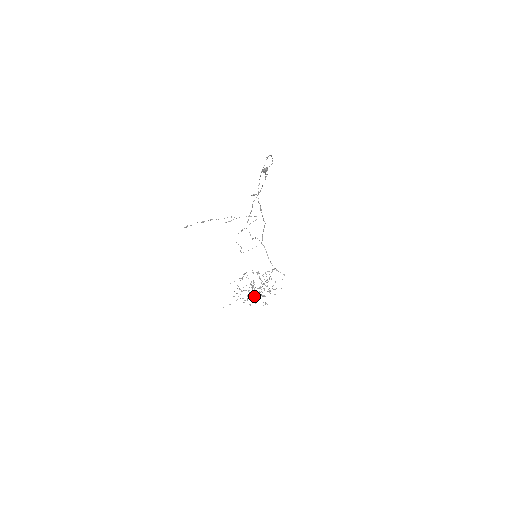
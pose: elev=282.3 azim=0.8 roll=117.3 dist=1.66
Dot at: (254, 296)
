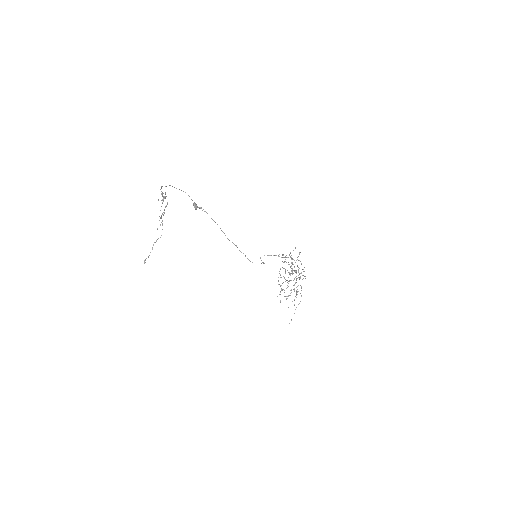
Dot at: (301, 287)
